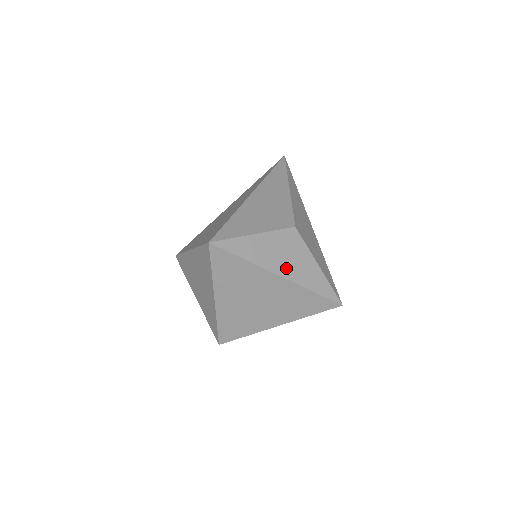
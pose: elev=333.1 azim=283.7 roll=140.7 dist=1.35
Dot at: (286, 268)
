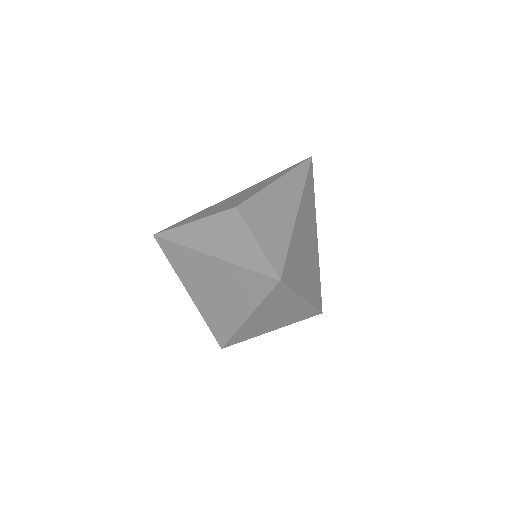
Dot at: (218, 247)
